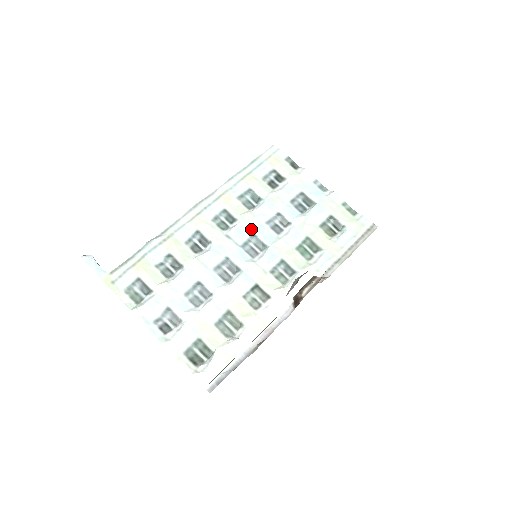
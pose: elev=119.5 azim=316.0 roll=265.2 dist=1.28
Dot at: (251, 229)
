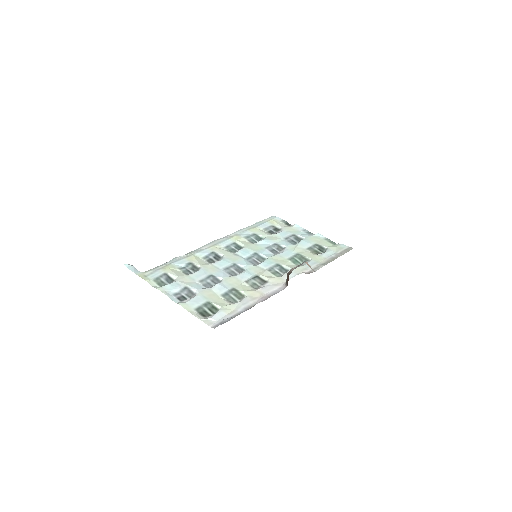
Dot at: (254, 250)
